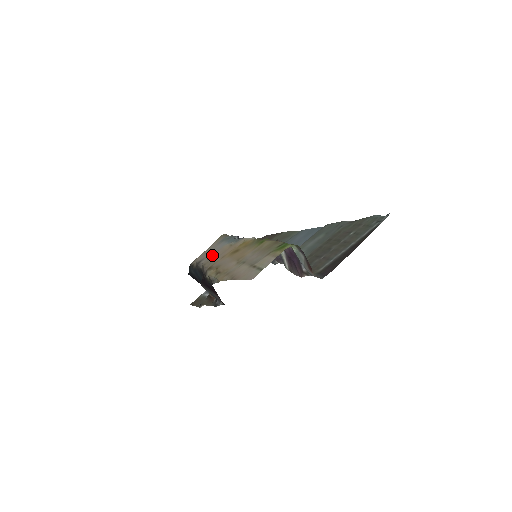
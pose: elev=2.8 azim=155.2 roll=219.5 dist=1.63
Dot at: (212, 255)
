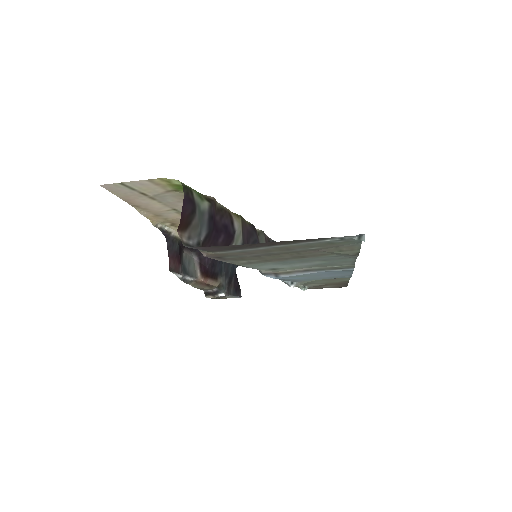
Dot at: occluded
